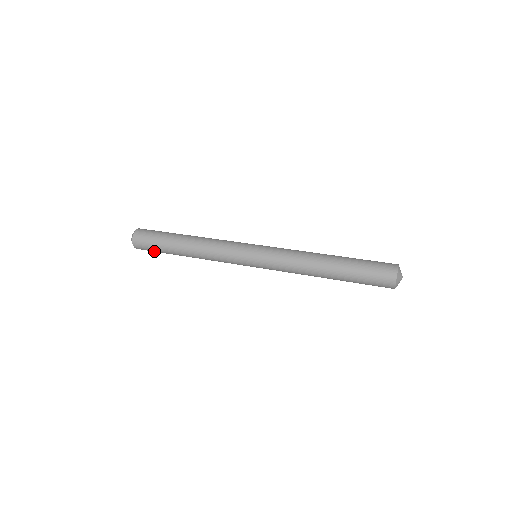
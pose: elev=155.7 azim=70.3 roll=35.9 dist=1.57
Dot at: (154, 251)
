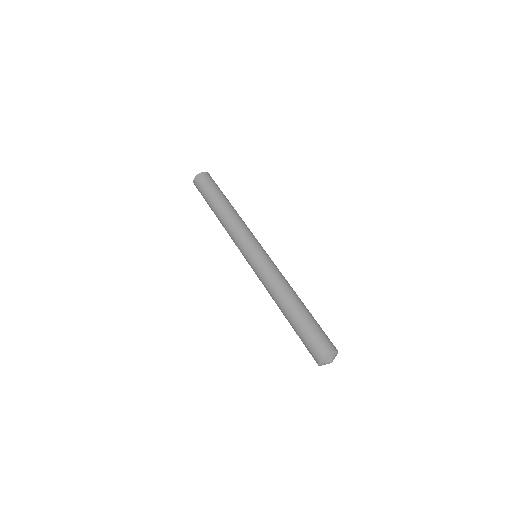
Dot at: occluded
